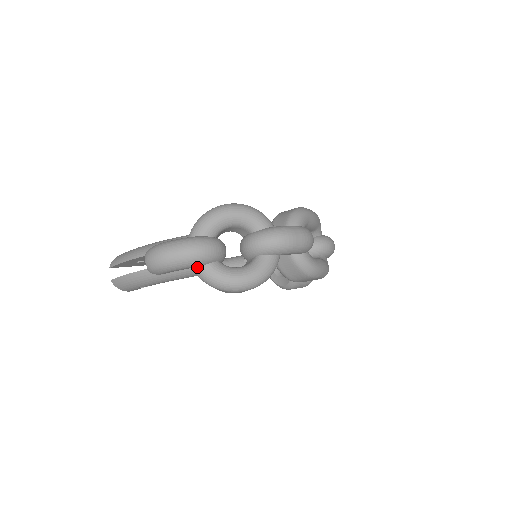
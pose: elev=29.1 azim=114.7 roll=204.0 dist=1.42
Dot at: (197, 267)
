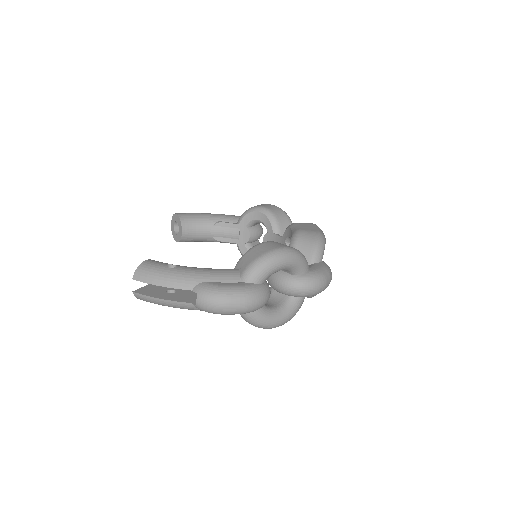
Dot at: occluded
